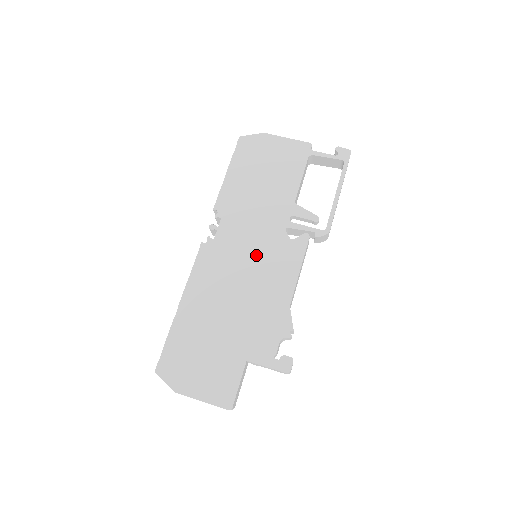
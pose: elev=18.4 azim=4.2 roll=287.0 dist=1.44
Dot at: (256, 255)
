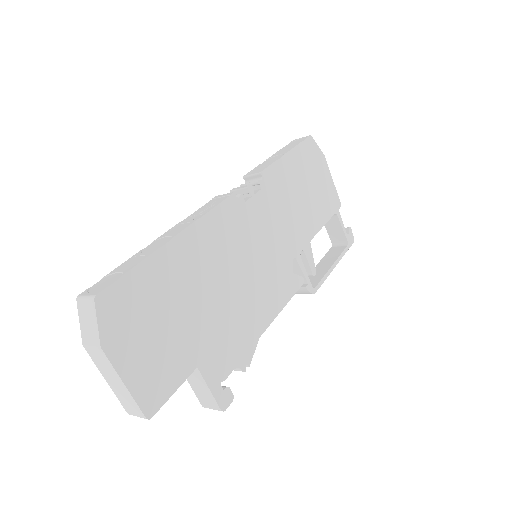
Dot at: (265, 258)
